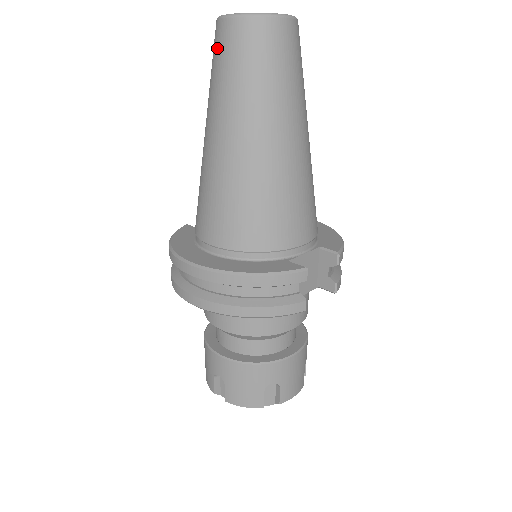
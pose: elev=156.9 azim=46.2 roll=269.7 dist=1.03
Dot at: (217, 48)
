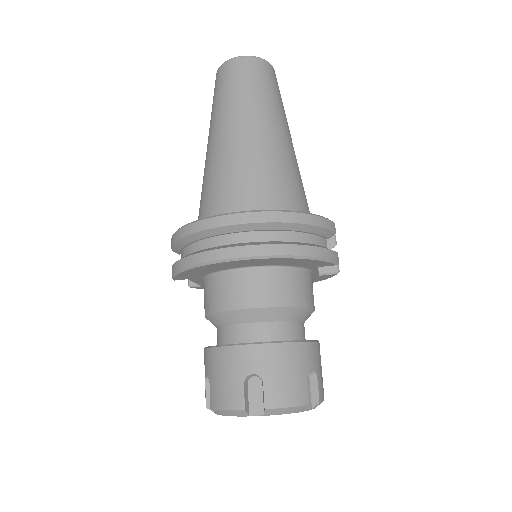
Dot at: (229, 75)
